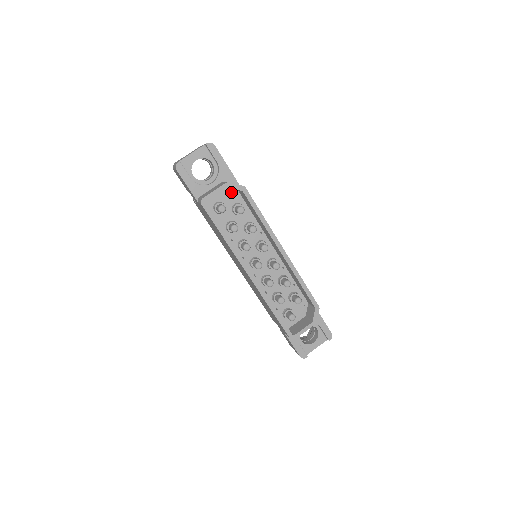
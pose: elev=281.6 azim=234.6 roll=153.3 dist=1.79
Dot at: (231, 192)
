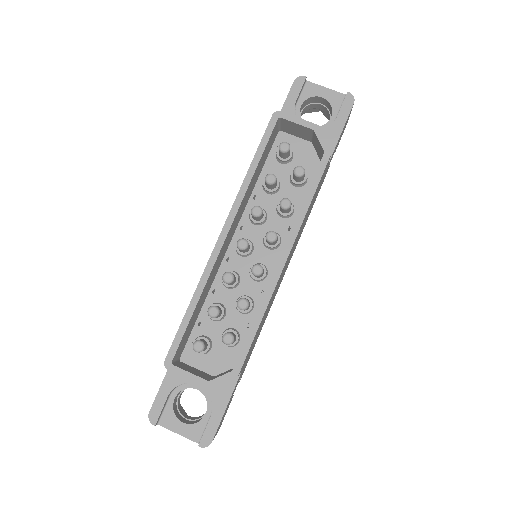
Dot at: (313, 157)
